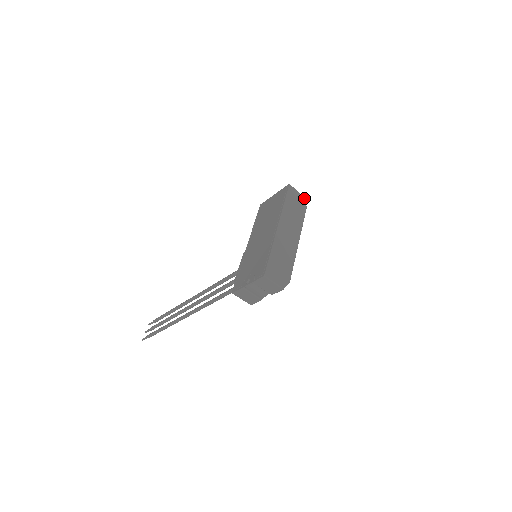
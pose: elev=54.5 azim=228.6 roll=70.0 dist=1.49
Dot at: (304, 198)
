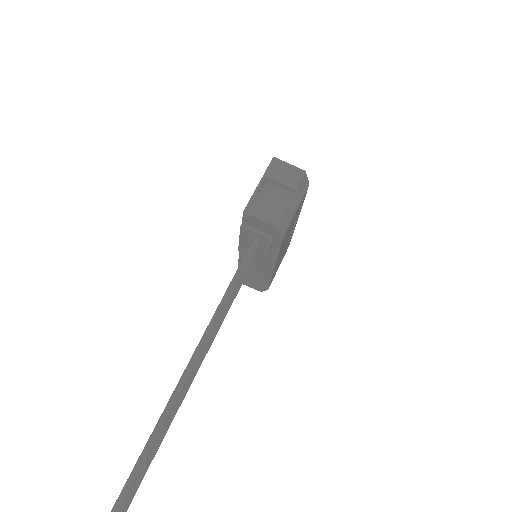
Dot at: occluded
